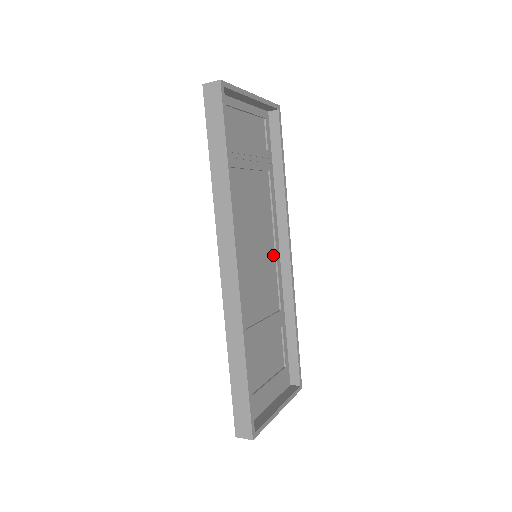
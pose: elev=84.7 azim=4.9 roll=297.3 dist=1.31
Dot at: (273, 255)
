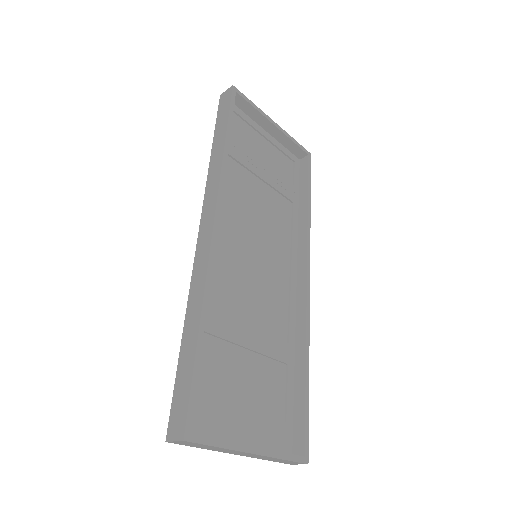
Dot at: (286, 279)
